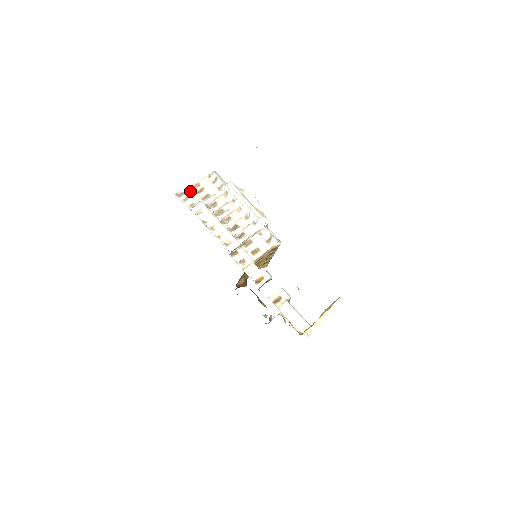
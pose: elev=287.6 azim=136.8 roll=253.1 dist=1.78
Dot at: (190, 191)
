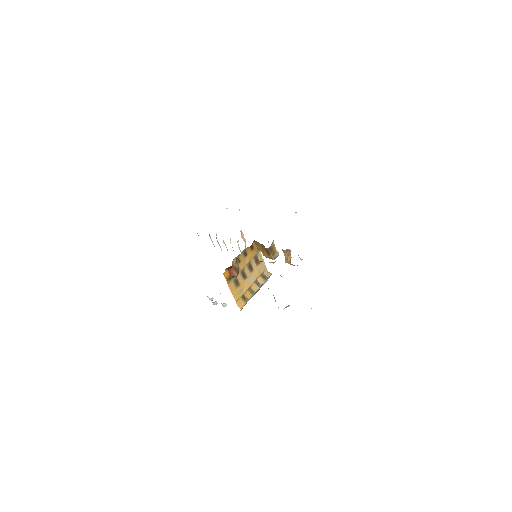
Dot at: occluded
